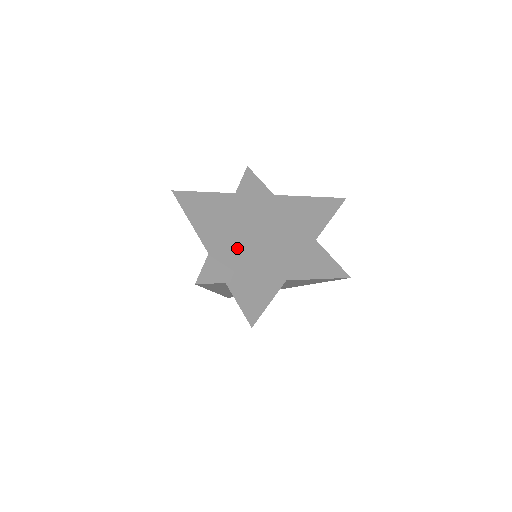
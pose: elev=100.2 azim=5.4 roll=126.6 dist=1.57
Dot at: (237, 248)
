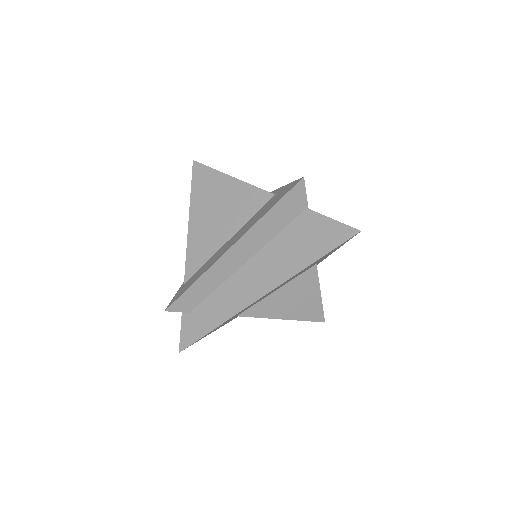
Dot at: occluded
